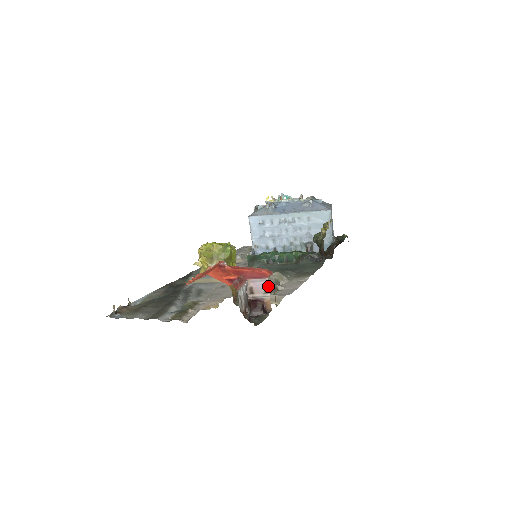
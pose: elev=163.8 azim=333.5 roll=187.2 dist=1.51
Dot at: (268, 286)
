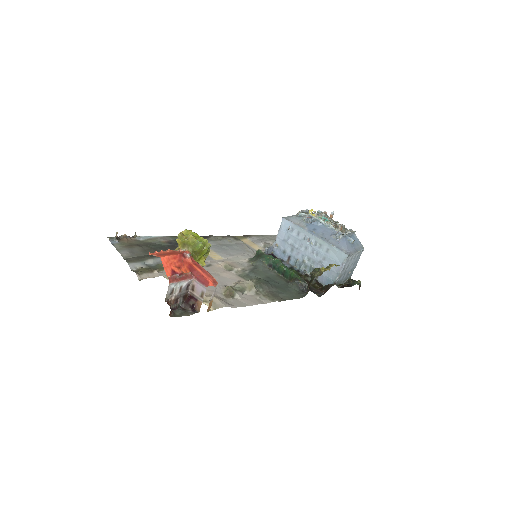
Dot at: occluded
